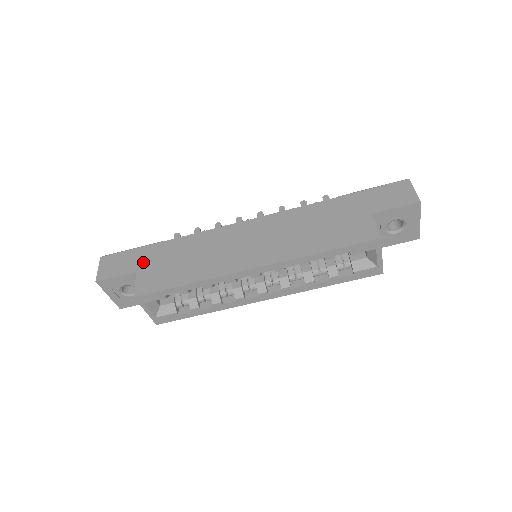
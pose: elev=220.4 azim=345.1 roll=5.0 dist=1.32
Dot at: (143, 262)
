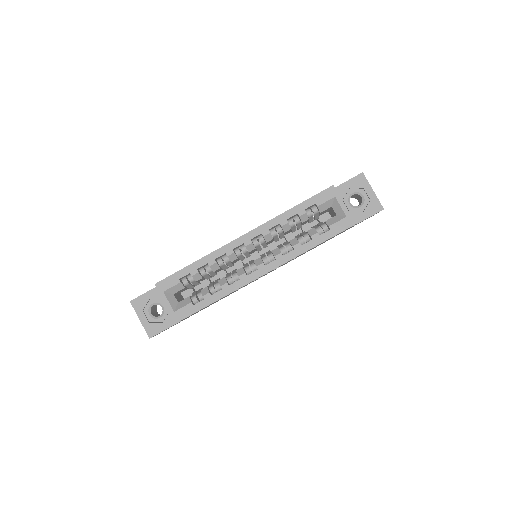
Dot at: occluded
